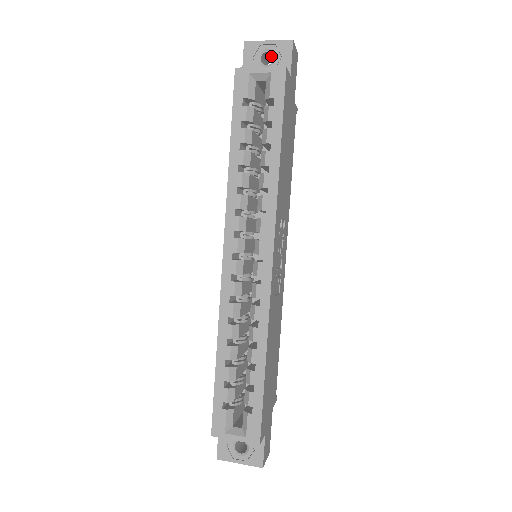
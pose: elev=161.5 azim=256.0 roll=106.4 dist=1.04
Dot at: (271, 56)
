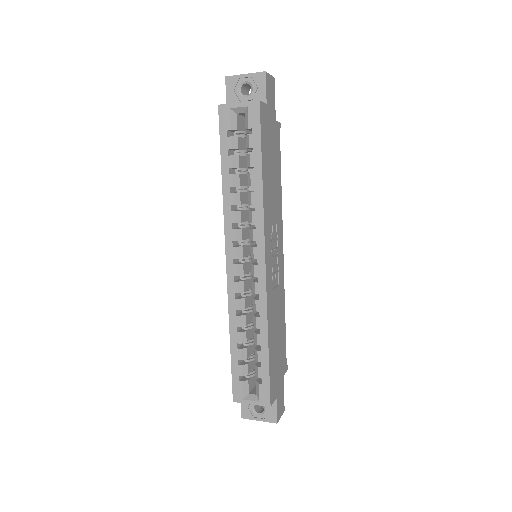
Dot at: occluded
